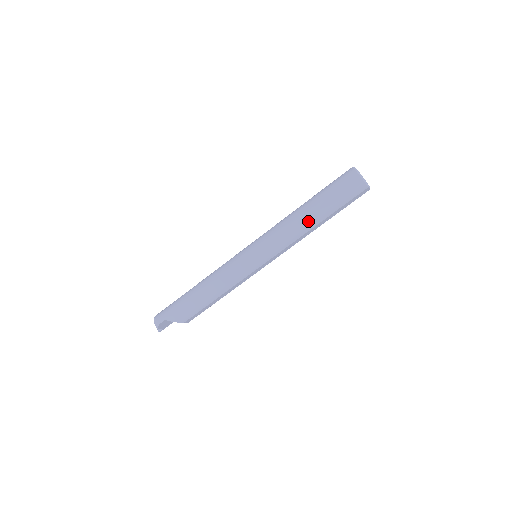
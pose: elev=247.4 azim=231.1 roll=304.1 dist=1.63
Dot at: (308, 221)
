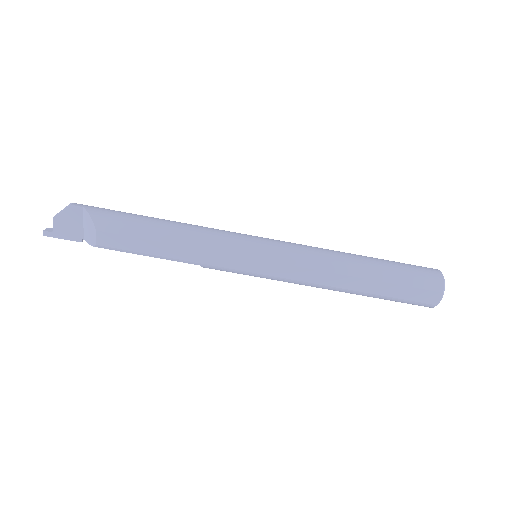
Dot at: (354, 263)
